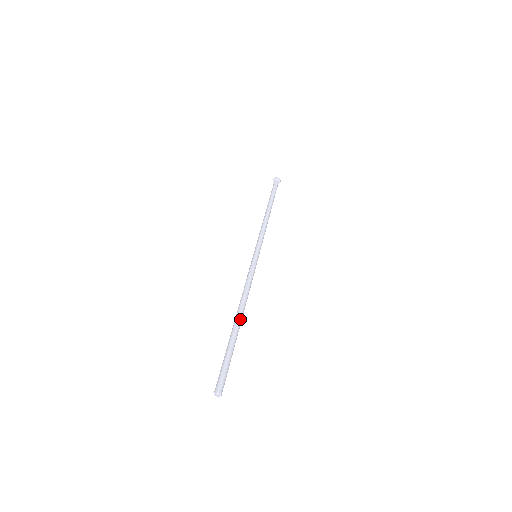
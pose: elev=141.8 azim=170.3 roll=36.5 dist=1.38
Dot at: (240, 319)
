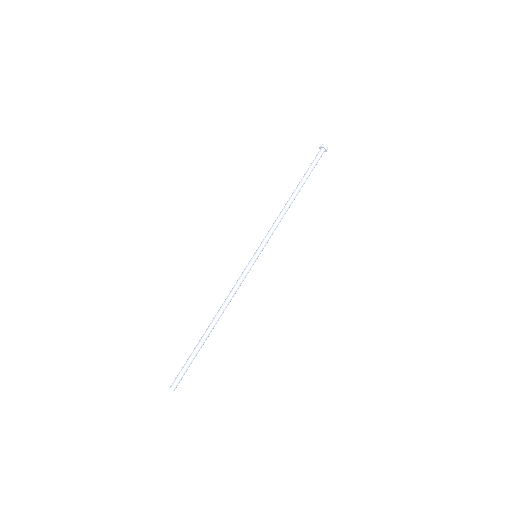
Dot at: (211, 325)
